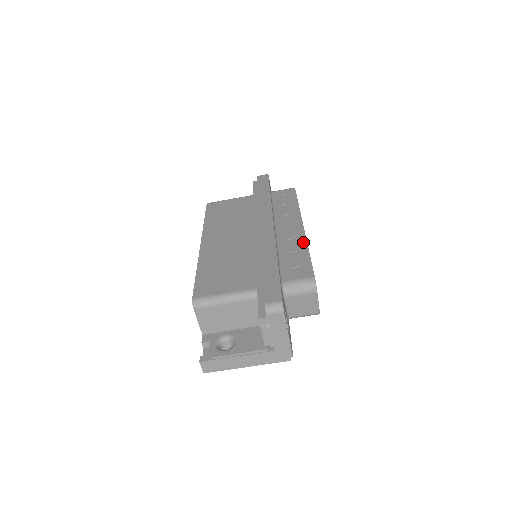
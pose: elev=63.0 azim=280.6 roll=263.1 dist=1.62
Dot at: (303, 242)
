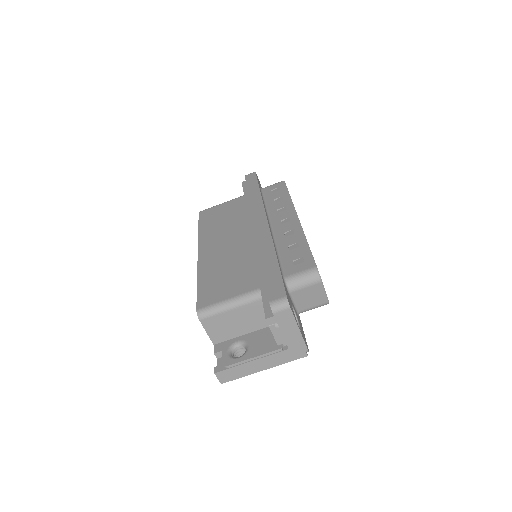
Dot at: (300, 233)
